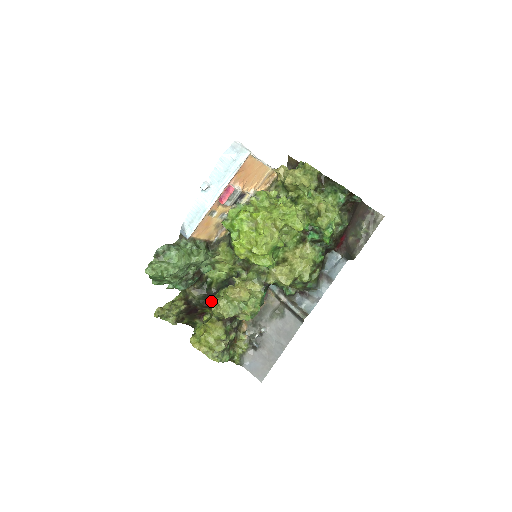
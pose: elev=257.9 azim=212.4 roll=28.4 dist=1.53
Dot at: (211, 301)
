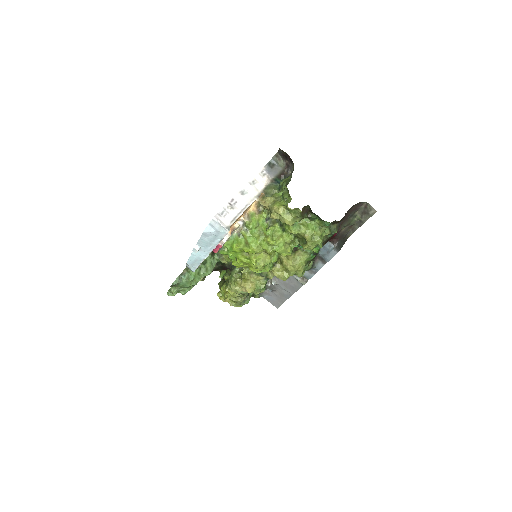
Dot at: occluded
